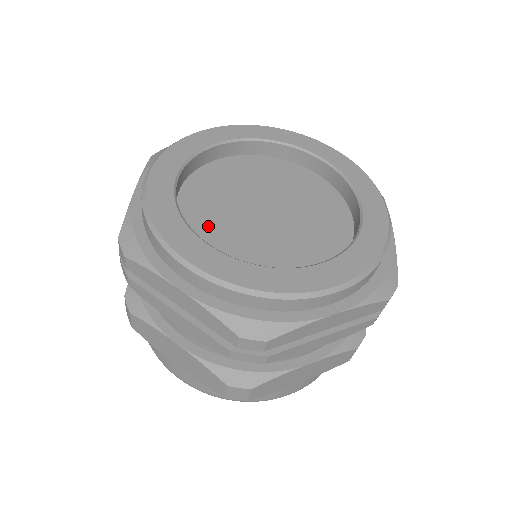
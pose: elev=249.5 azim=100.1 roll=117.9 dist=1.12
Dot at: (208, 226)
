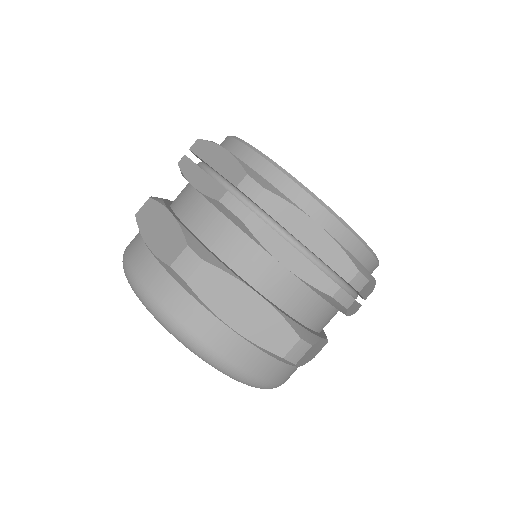
Dot at: occluded
